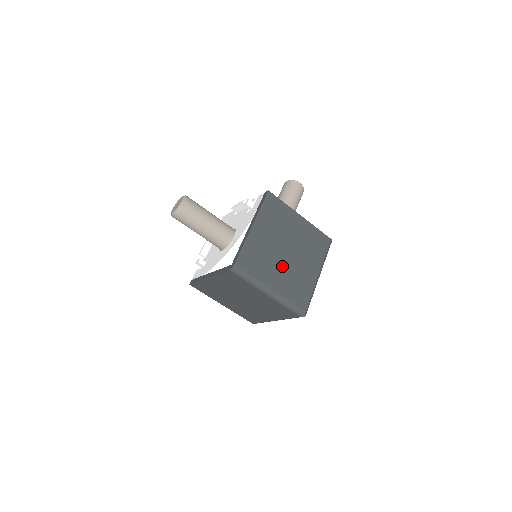
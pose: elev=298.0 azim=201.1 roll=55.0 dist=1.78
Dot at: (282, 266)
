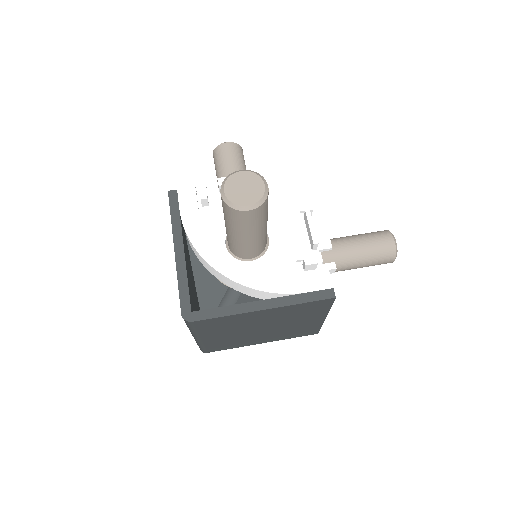
Dot at: (239, 333)
